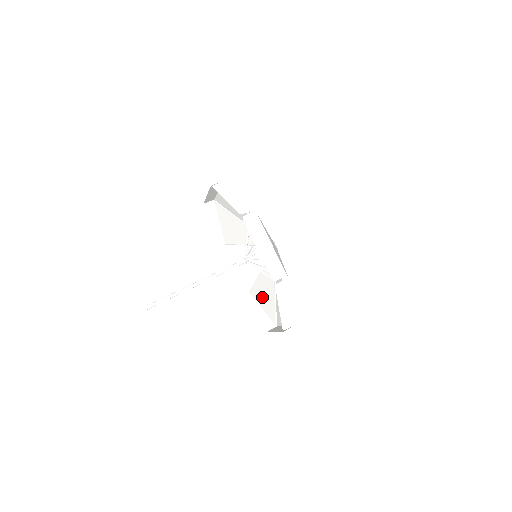
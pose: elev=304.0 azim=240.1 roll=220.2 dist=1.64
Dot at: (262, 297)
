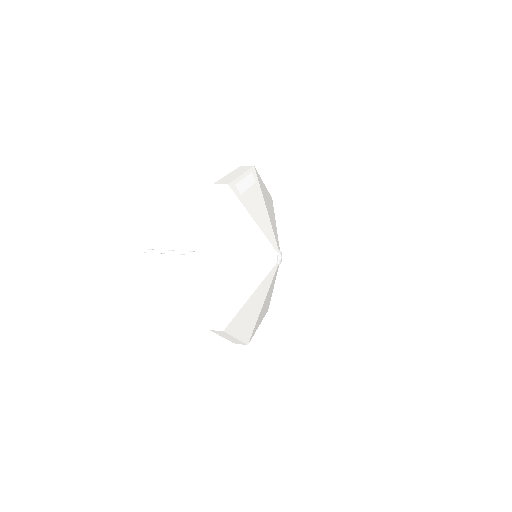
Dot at: (230, 294)
